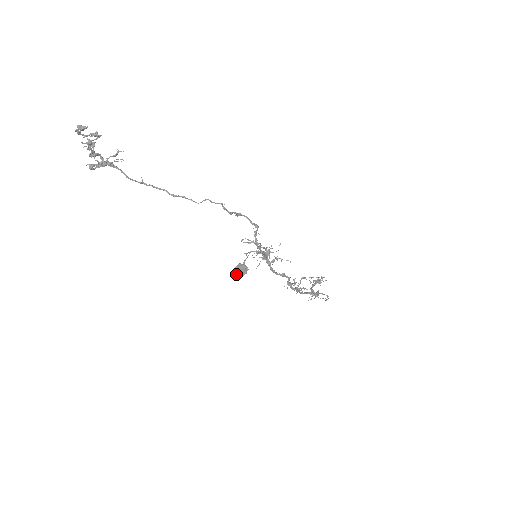
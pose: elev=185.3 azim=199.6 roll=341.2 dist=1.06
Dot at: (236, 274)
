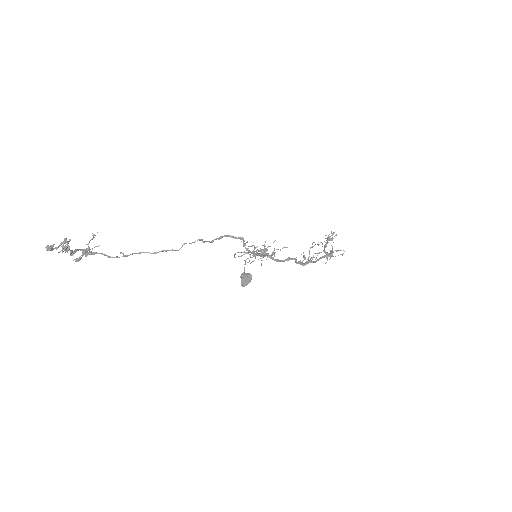
Dot at: occluded
